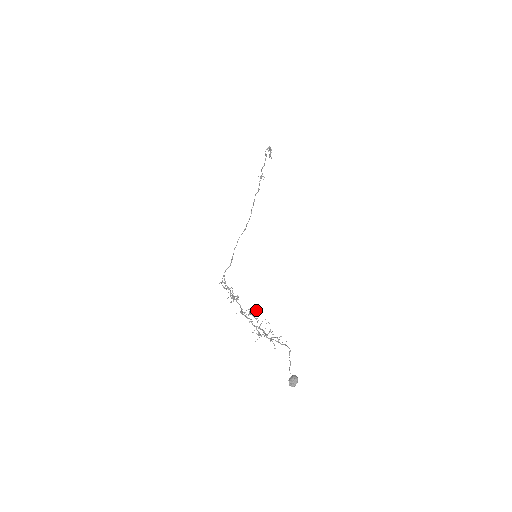
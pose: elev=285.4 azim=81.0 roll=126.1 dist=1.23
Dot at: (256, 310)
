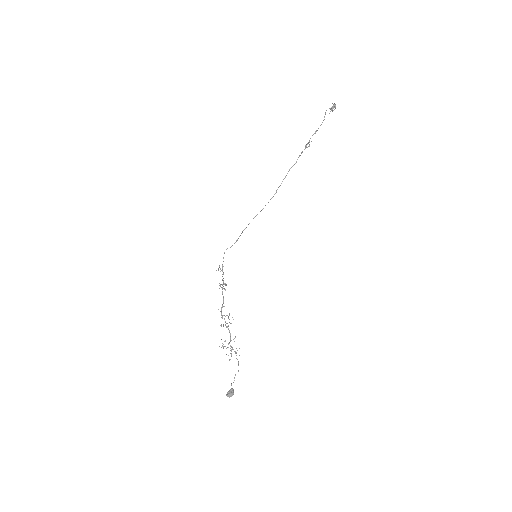
Dot at: occluded
